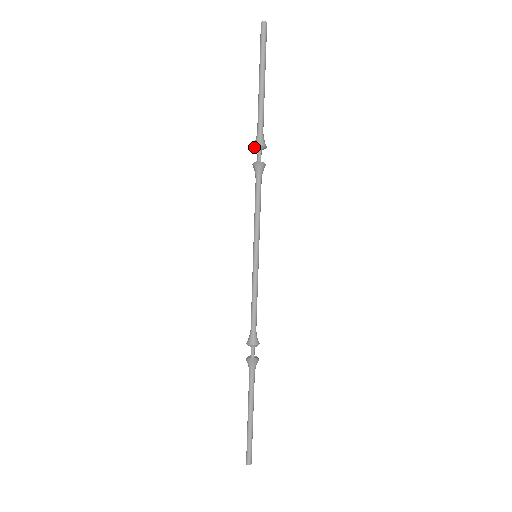
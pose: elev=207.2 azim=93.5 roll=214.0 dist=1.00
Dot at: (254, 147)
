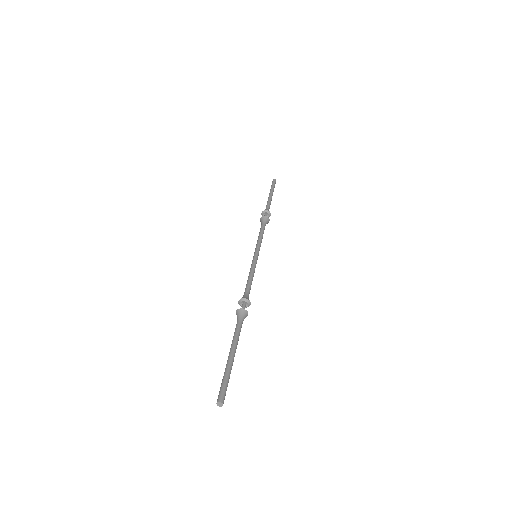
Dot at: (264, 211)
